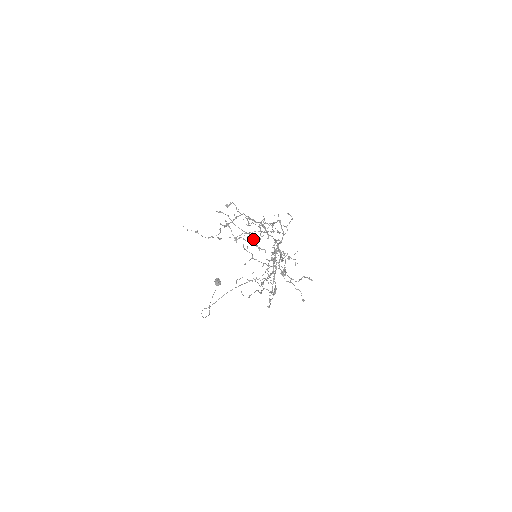
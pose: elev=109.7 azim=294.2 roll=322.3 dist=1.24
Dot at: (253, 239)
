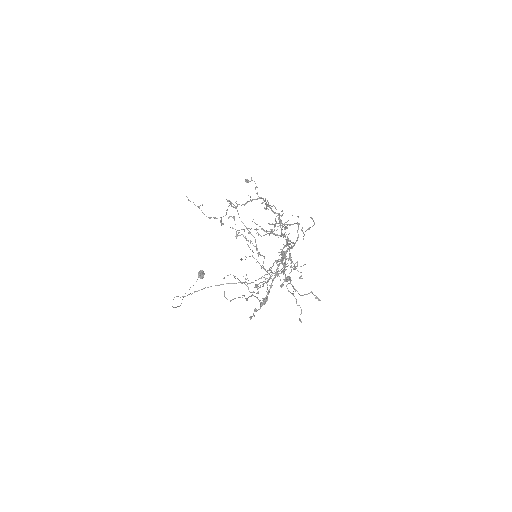
Dot at: (263, 230)
